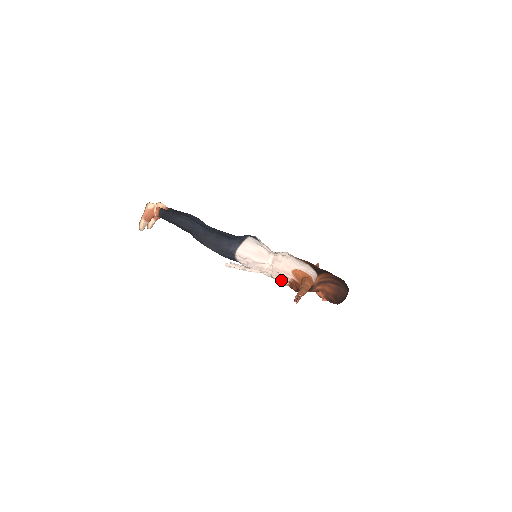
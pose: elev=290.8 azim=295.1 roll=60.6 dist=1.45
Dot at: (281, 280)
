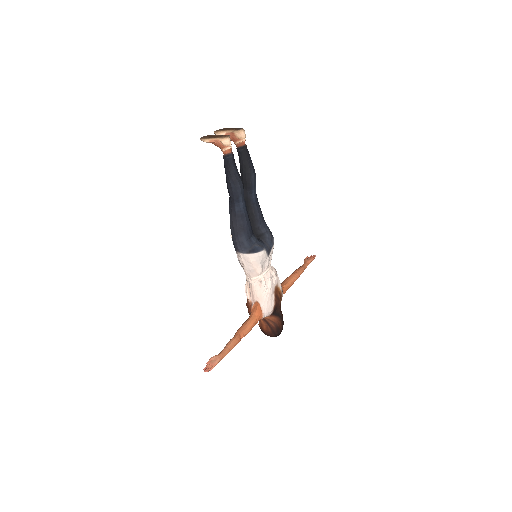
Dot at: (246, 293)
